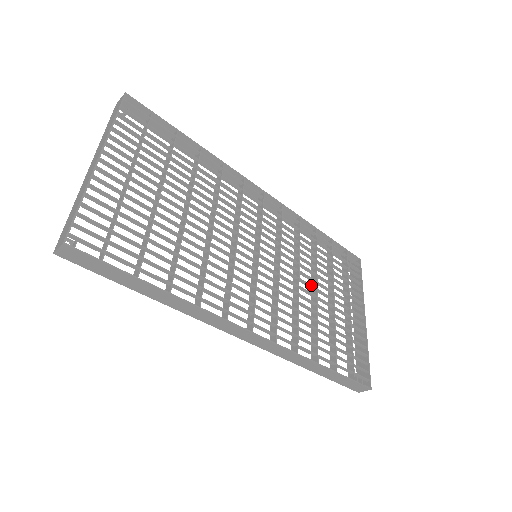
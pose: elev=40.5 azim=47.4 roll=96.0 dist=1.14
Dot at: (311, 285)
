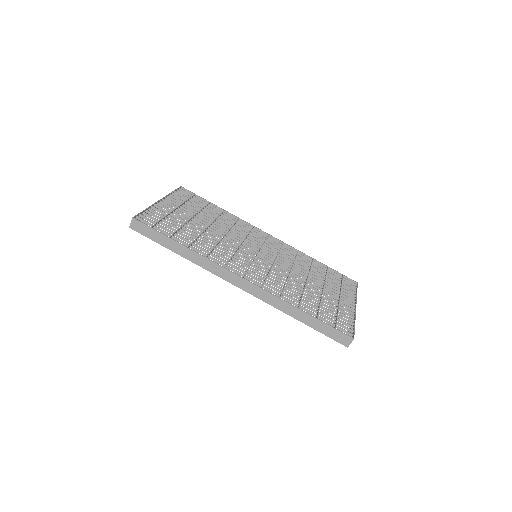
Dot at: occluded
